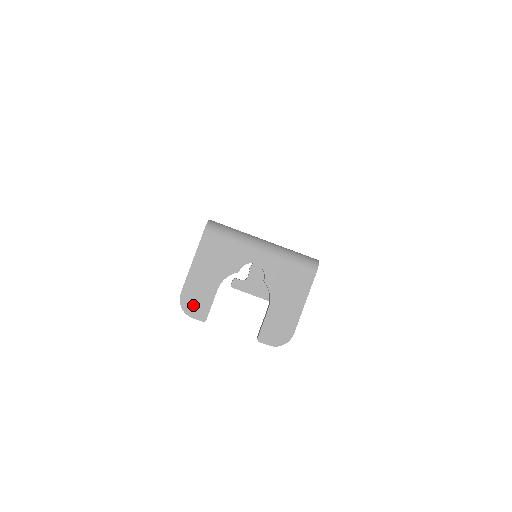
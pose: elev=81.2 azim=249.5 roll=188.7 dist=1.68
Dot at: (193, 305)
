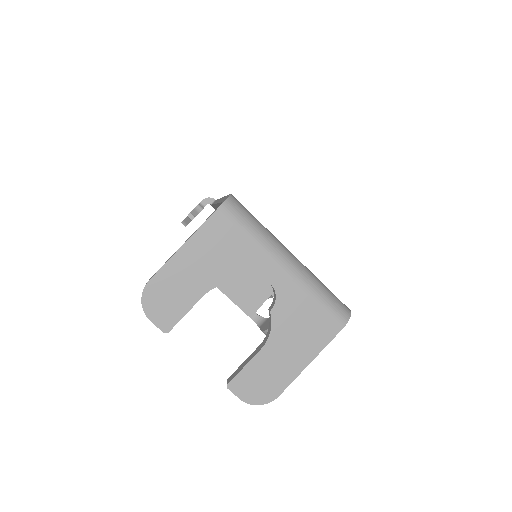
Dot at: (159, 304)
